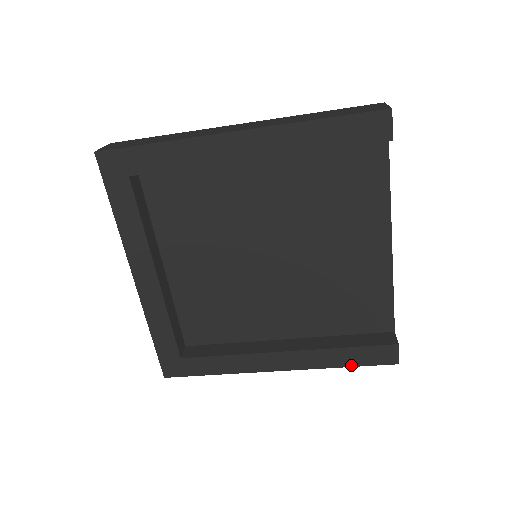
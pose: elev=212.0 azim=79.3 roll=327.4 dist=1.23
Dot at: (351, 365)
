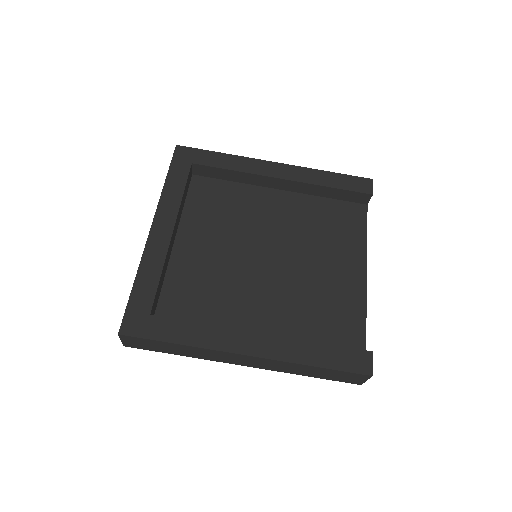
Dot at: (325, 366)
